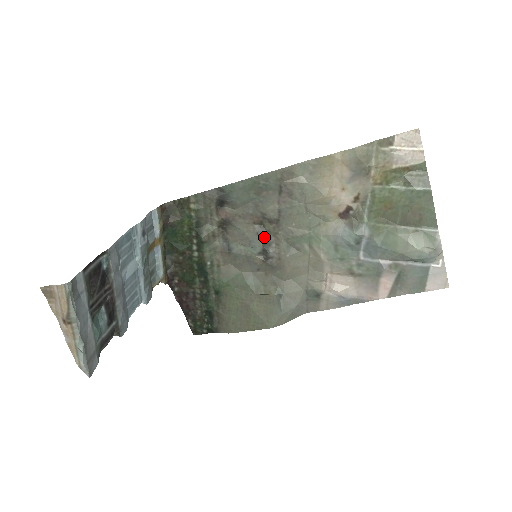
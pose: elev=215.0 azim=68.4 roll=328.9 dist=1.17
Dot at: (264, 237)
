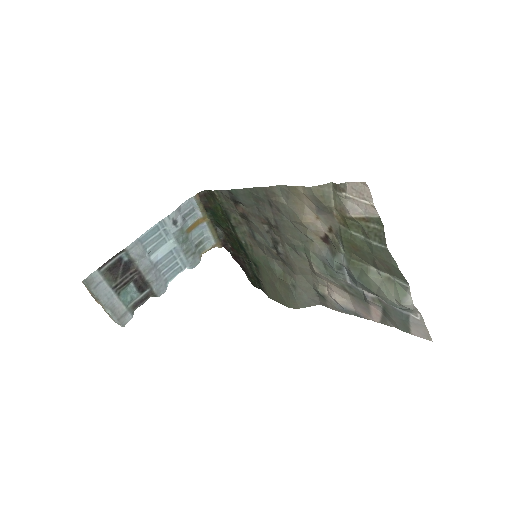
Dot at: (272, 236)
